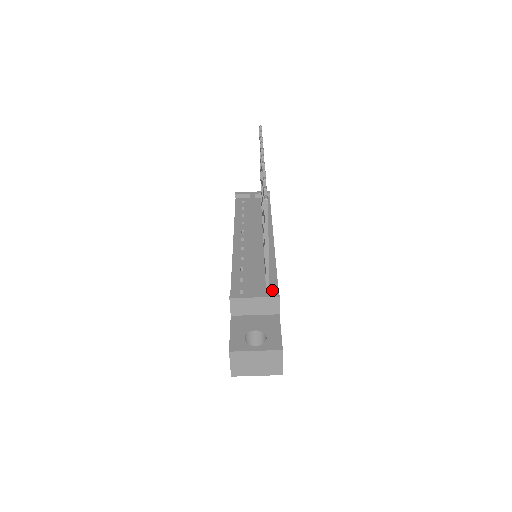
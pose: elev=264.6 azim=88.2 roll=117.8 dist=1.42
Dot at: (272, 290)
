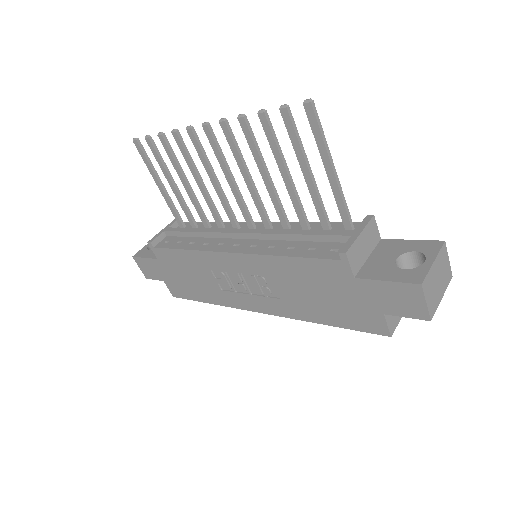
Dot at: occluded
